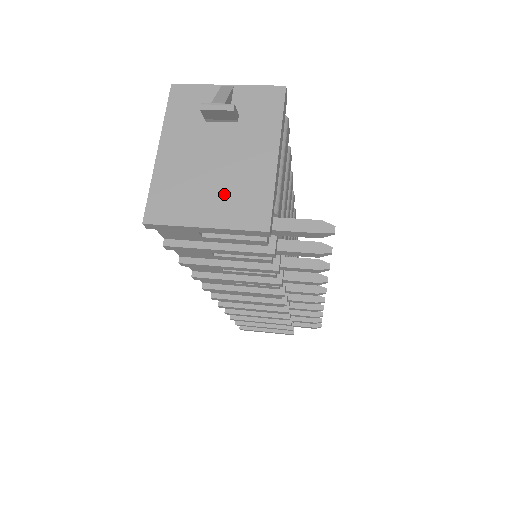
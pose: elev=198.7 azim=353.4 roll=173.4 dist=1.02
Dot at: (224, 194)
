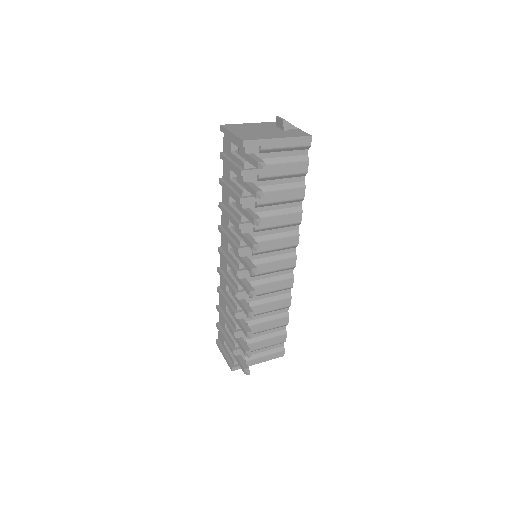
Dot at: (249, 133)
